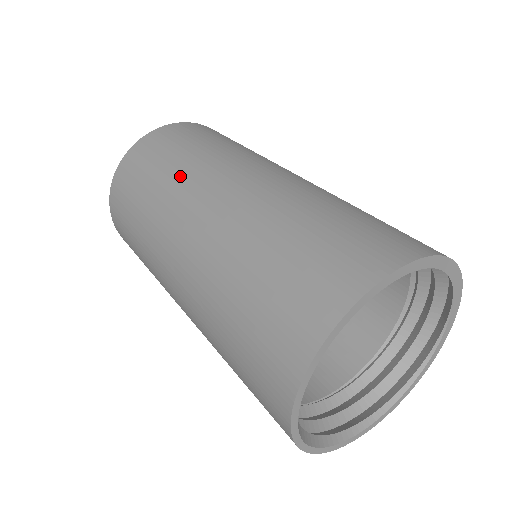
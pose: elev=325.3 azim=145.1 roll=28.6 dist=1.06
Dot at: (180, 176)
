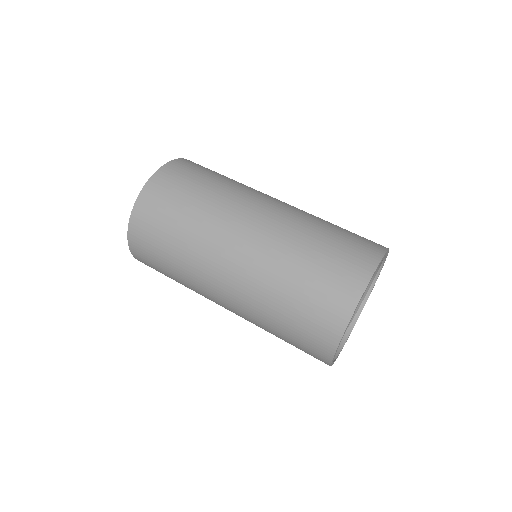
Dot at: (188, 267)
